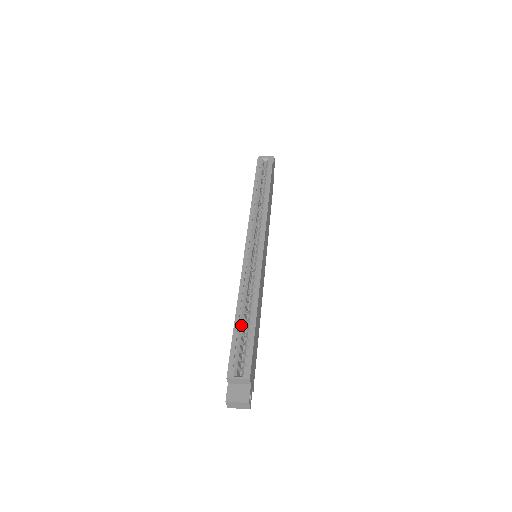
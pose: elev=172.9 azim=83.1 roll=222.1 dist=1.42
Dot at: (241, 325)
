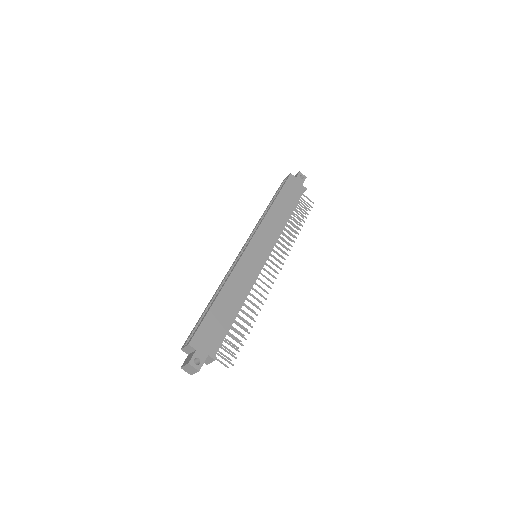
Dot at: (207, 309)
